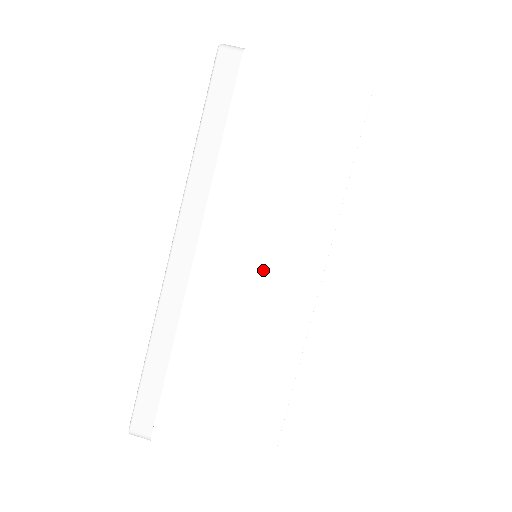
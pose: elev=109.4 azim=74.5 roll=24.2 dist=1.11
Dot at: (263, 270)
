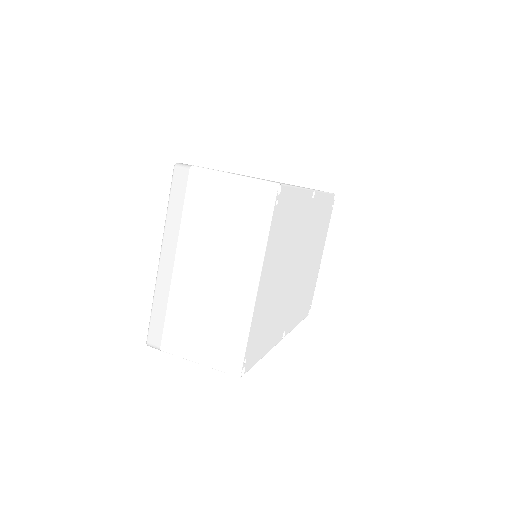
Dot at: occluded
